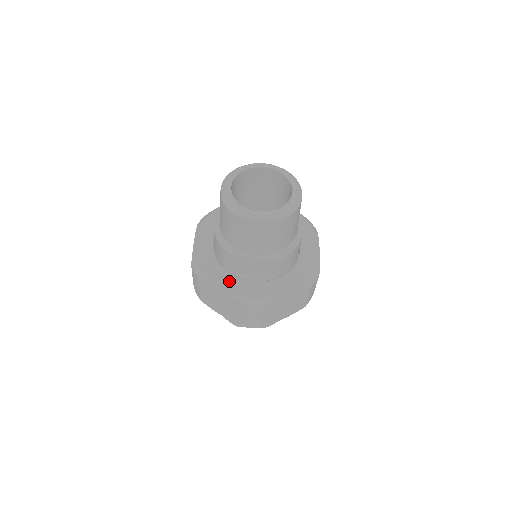
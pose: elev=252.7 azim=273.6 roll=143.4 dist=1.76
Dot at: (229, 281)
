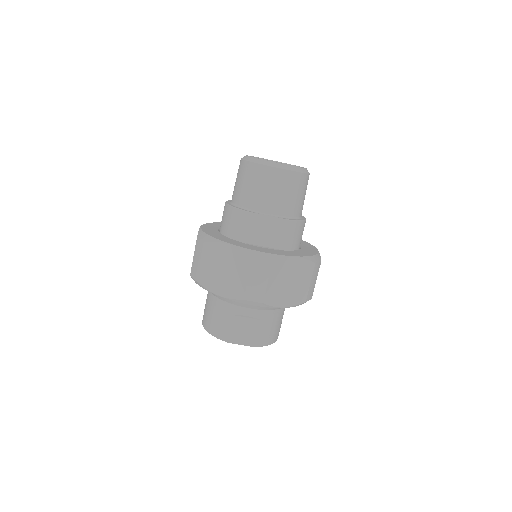
Dot at: (237, 243)
